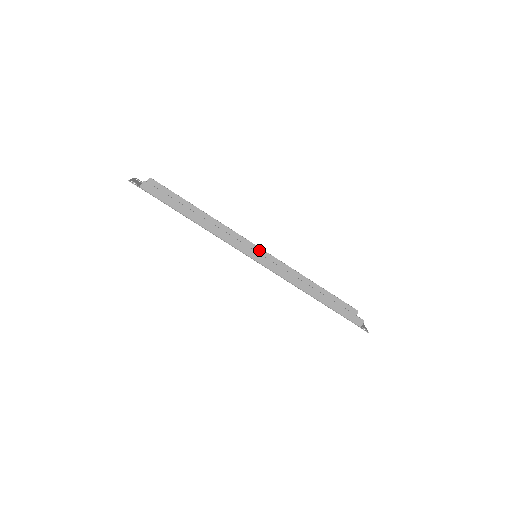
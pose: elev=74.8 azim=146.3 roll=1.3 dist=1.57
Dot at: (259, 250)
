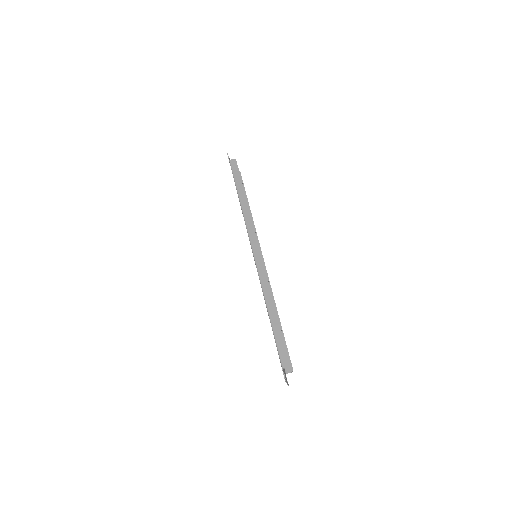
Dot at: occluded
